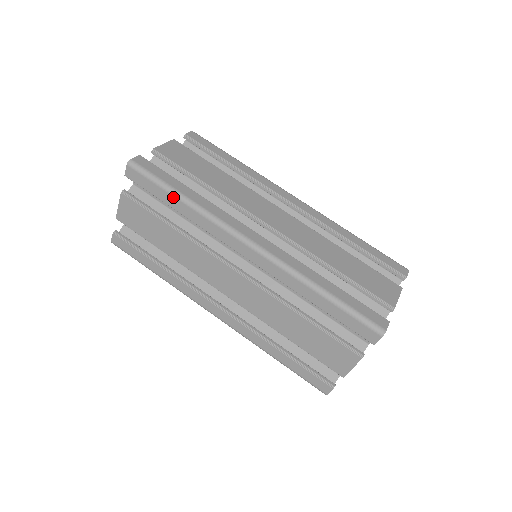
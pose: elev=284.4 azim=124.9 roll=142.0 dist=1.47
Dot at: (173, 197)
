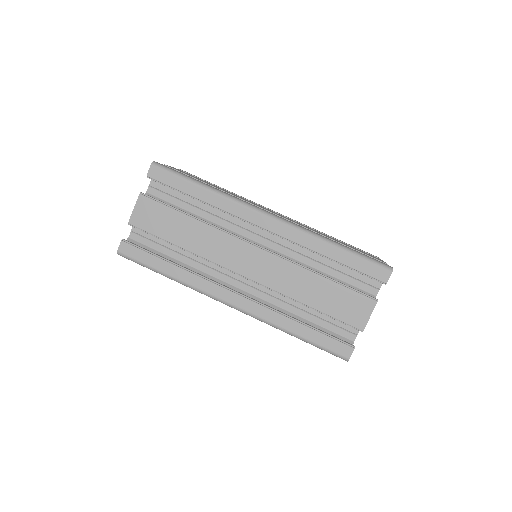
Dot at: (196, 186)
